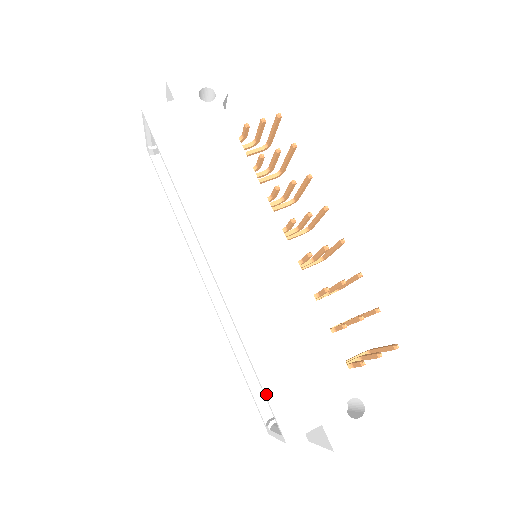
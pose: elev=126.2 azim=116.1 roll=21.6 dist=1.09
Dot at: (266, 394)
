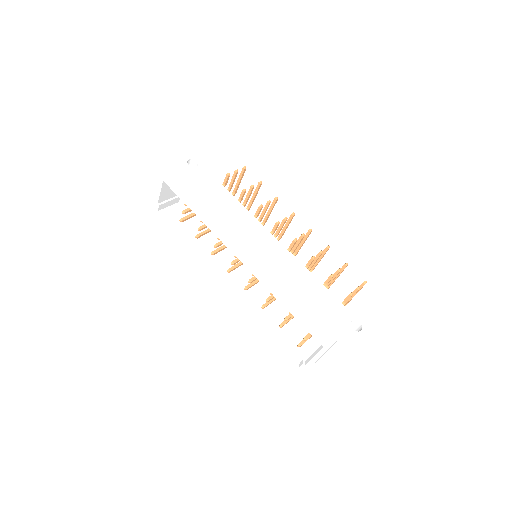
Dot at: (304, 323)
